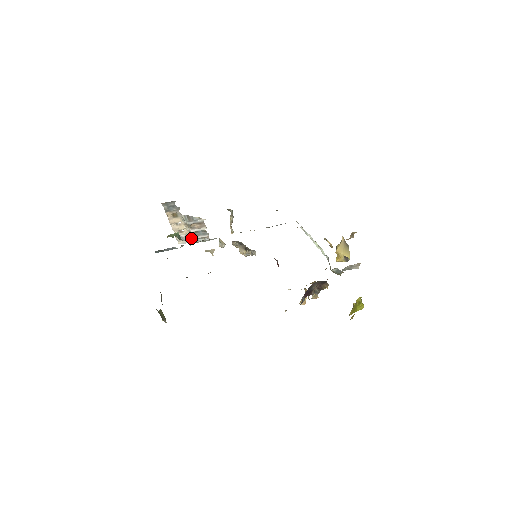
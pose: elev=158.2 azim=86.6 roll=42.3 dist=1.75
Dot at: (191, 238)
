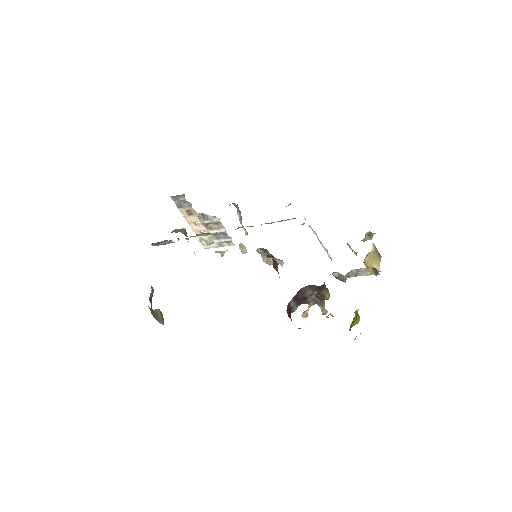
Dot at: occluded
